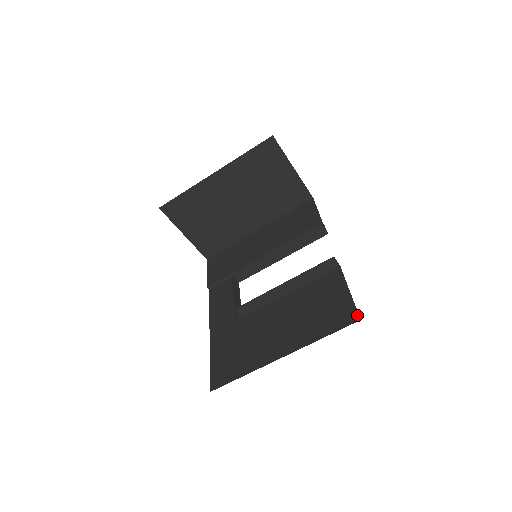
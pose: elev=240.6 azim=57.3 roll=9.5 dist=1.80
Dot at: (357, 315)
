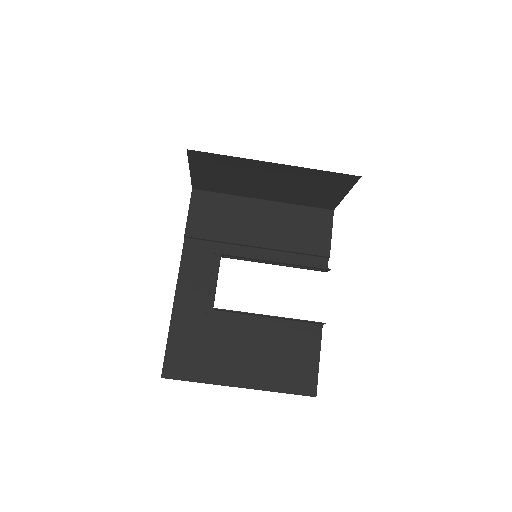
Dot at: (316, 391)
